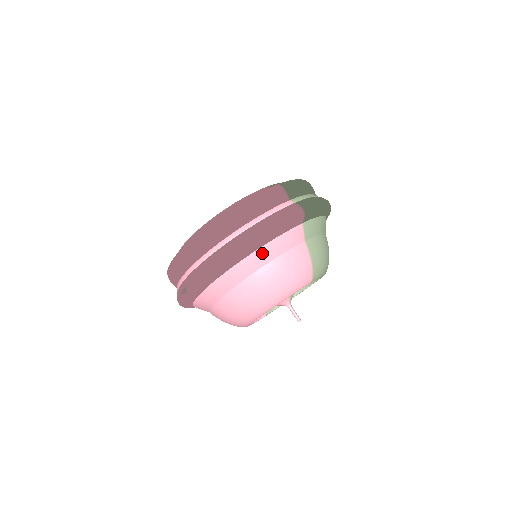
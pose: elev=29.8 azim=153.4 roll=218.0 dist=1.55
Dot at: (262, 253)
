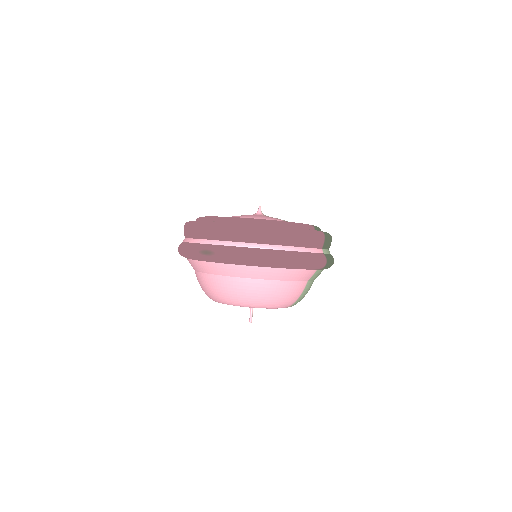
Dot at: (284, 272)
